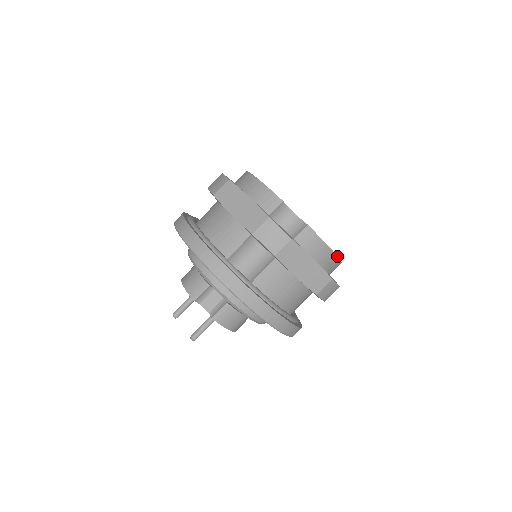
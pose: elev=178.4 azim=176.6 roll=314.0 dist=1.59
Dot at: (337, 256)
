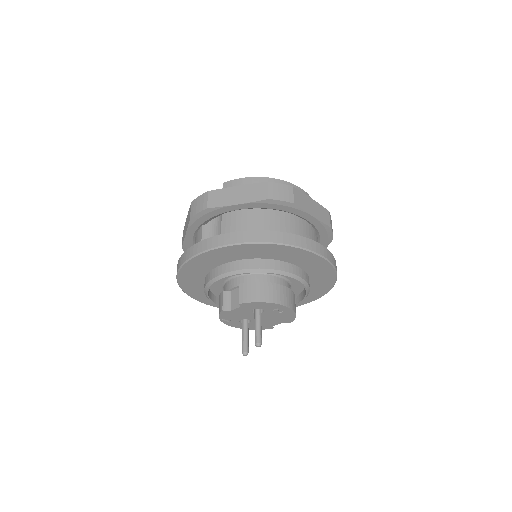
Dot at: (270, 178)
